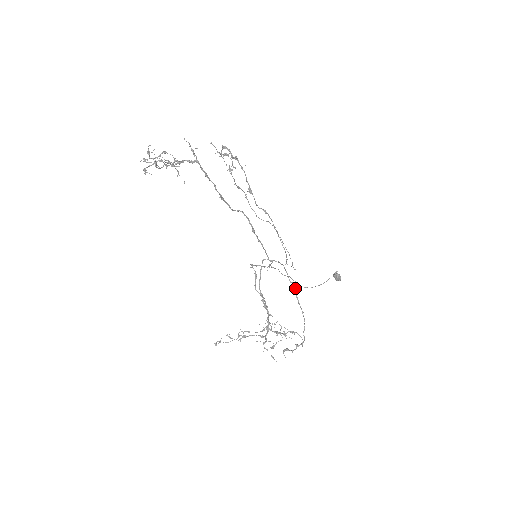
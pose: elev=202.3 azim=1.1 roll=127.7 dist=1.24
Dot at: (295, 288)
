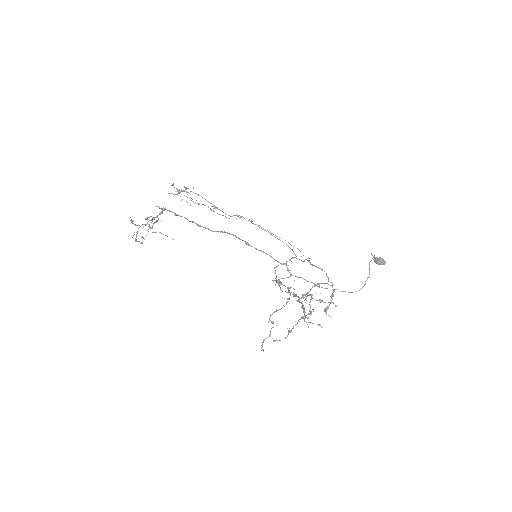
Dot at: (308, 261)
